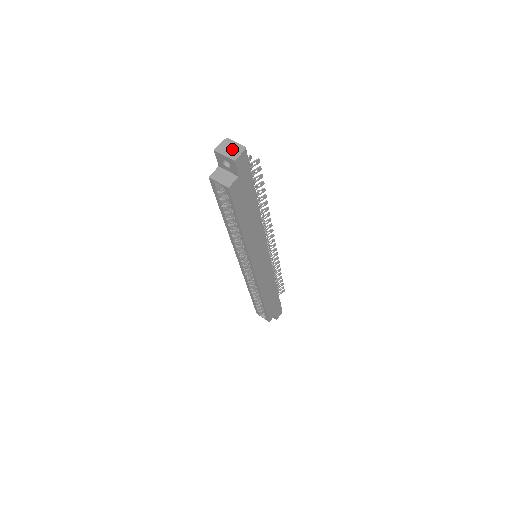
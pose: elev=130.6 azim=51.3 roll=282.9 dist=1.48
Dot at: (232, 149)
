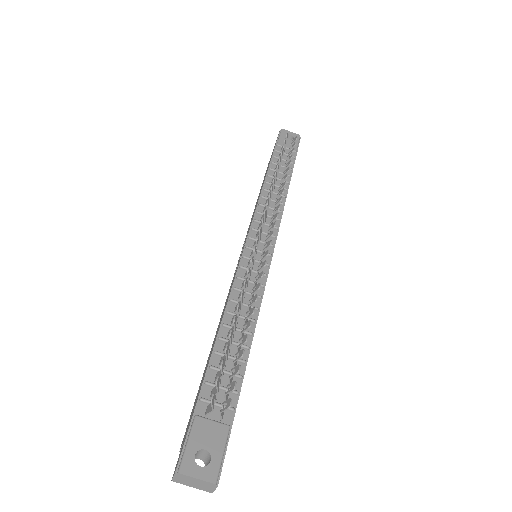
Dot at: (197, 484)
